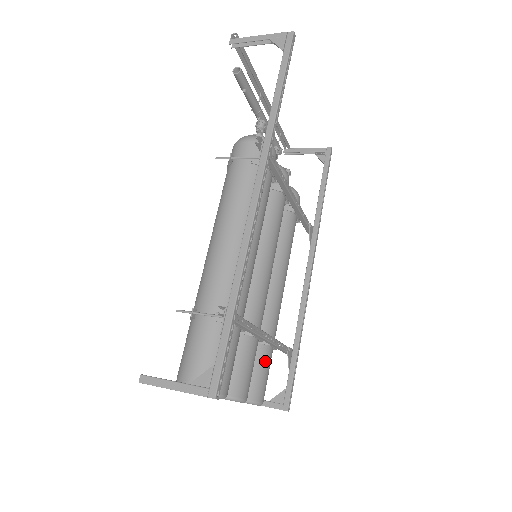
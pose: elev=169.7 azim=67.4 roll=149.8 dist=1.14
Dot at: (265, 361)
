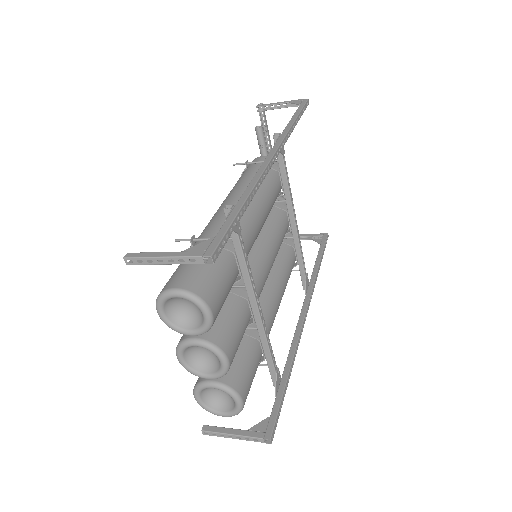
Dot at: (252, 356)
